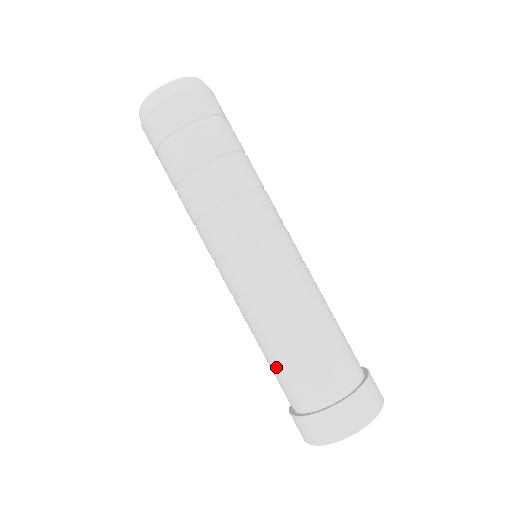
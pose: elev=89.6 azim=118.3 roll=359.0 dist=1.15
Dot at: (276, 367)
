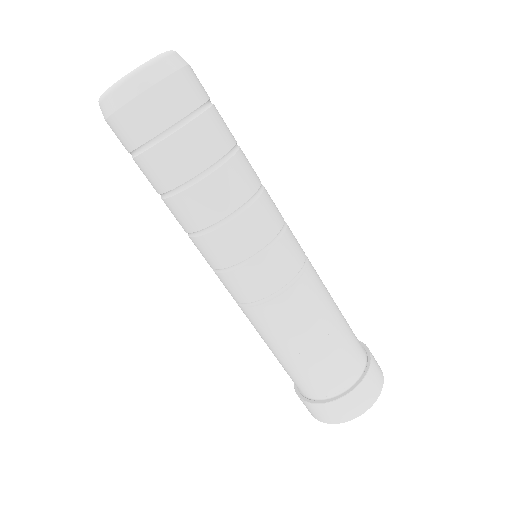
Dot at: occluded
